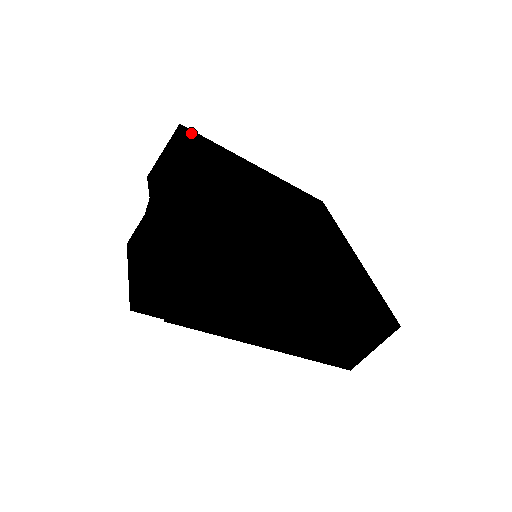
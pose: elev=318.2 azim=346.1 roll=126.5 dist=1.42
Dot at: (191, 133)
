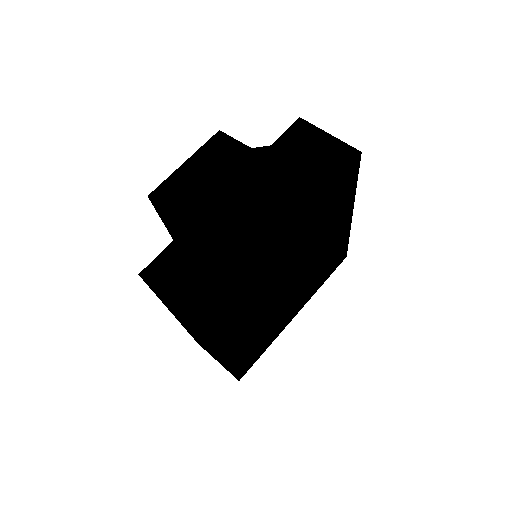
Dot at: (354, 167)
